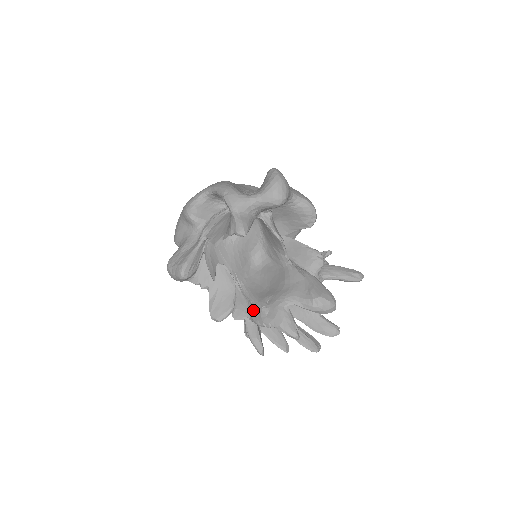
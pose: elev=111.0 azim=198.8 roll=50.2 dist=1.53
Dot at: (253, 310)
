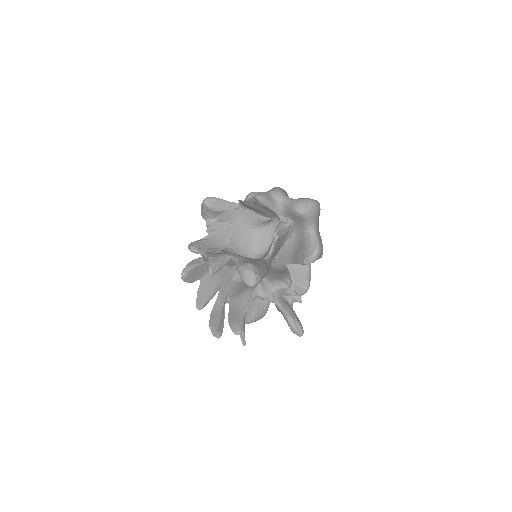
Dot at: occluded
